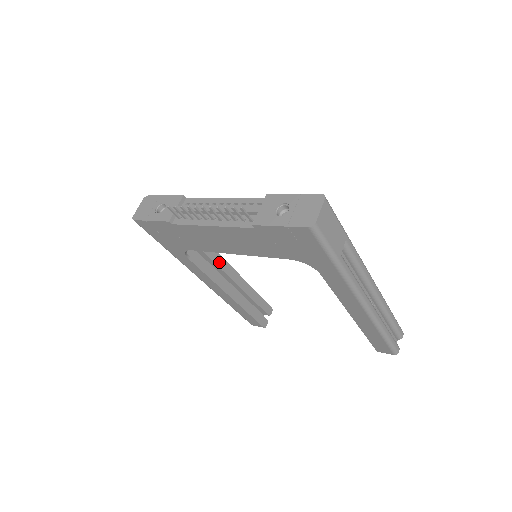
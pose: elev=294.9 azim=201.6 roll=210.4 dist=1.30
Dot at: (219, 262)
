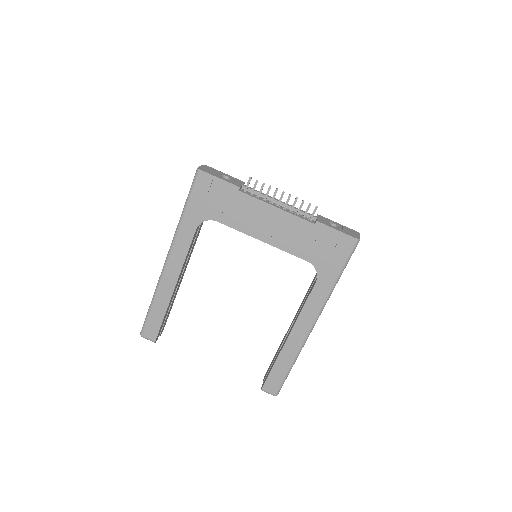
Dot at: (190, 254)
